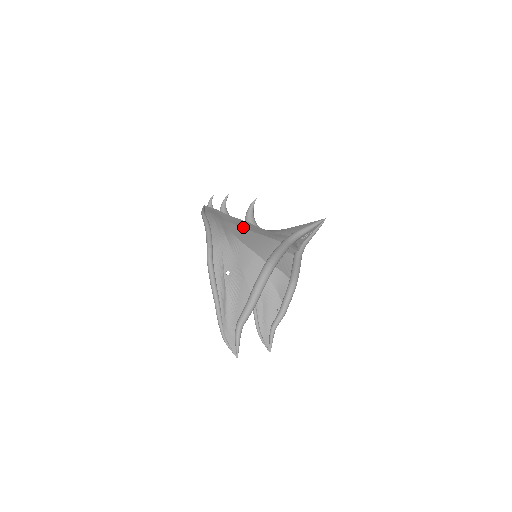
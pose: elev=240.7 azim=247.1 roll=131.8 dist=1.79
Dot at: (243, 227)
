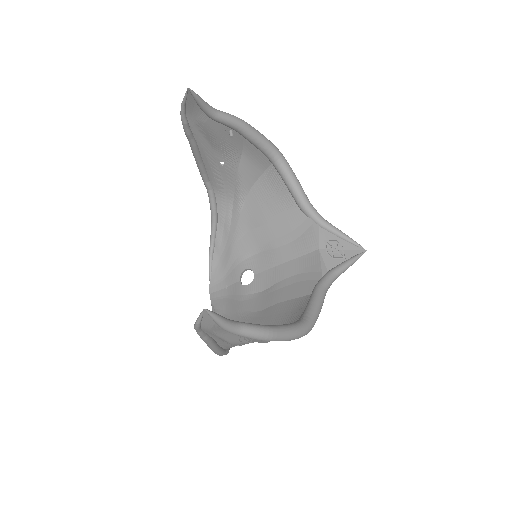
Dot at: (255, 228)
